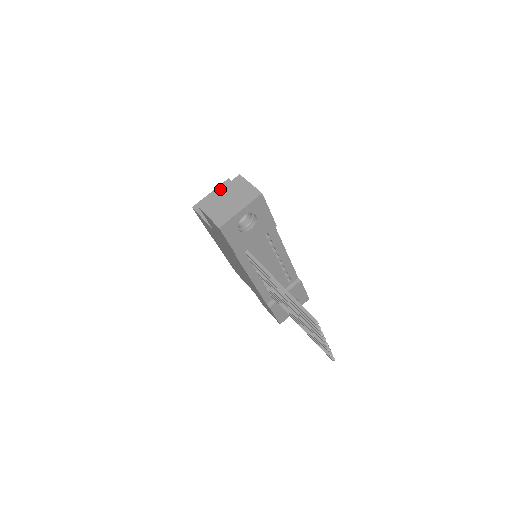
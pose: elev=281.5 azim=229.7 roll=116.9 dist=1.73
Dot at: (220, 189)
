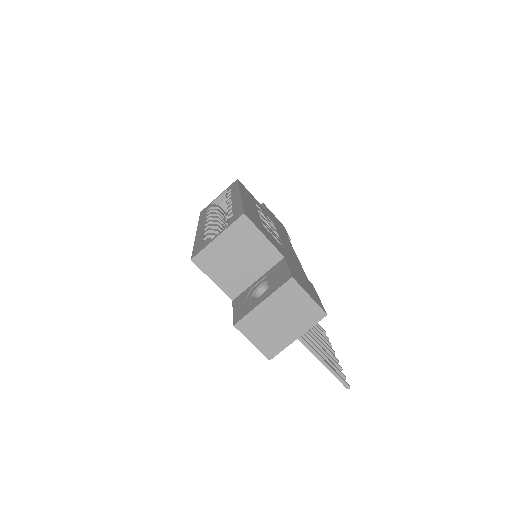
Dot at: (264, 300)
